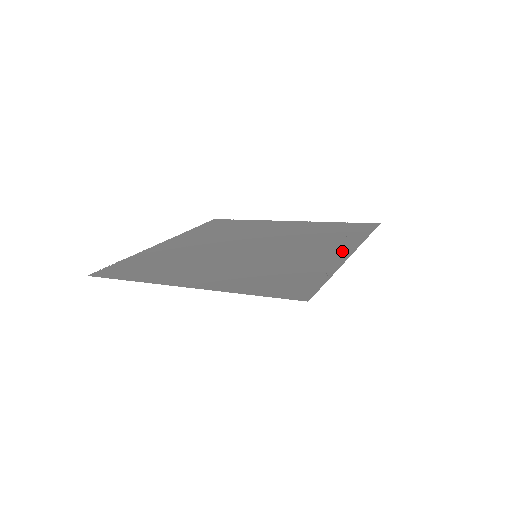
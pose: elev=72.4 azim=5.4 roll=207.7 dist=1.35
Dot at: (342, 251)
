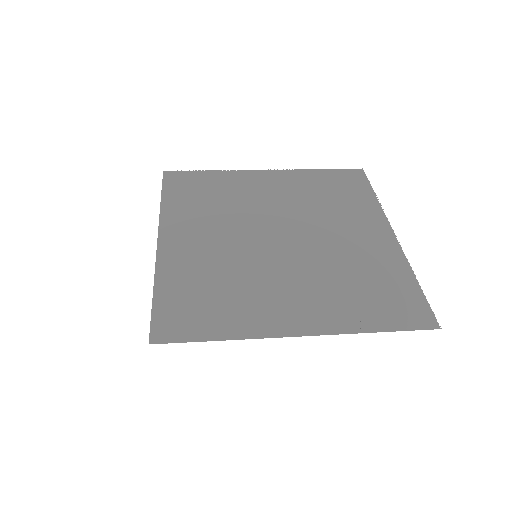
Dot at: (303, 324)
